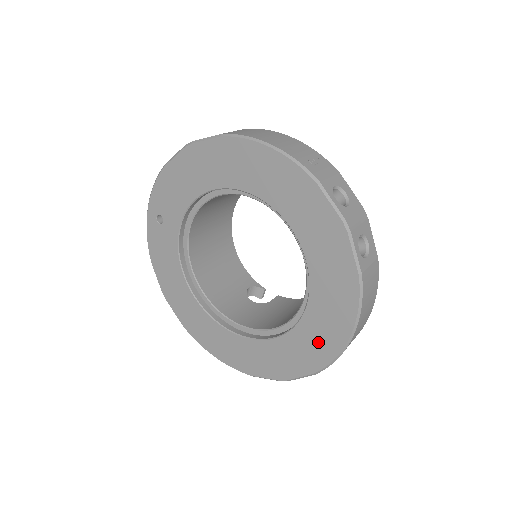
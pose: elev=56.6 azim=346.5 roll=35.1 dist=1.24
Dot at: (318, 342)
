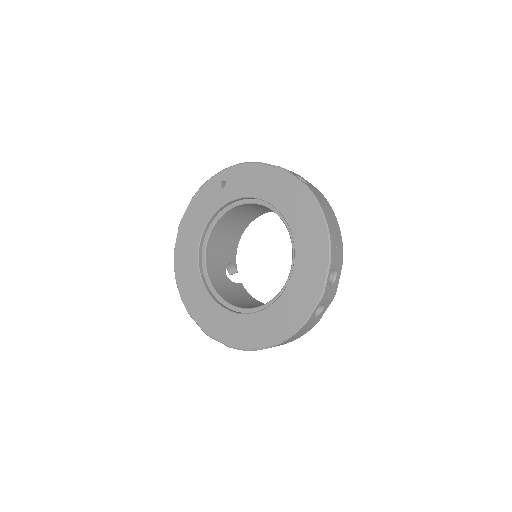
Dot at: (248, 333)
